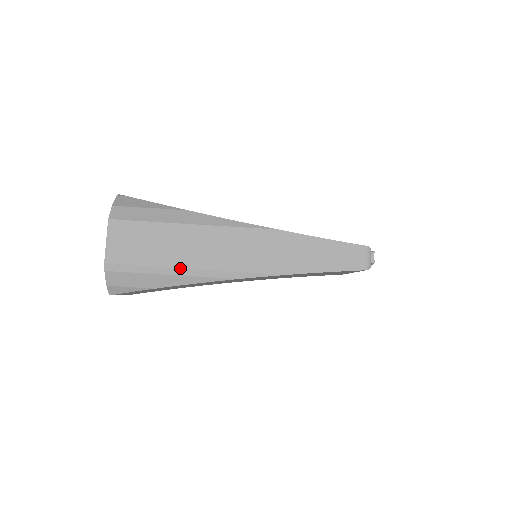
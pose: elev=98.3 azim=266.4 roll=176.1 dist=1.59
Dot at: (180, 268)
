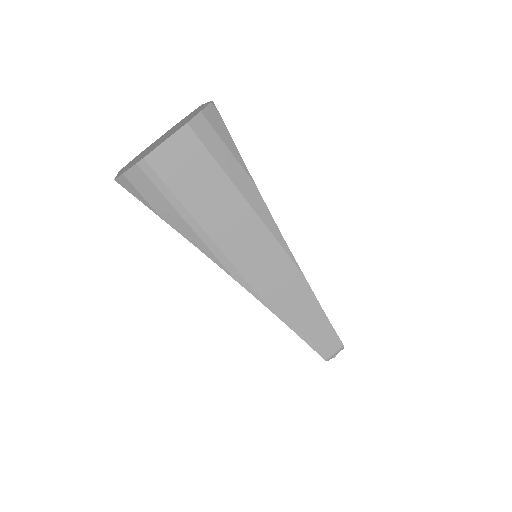
Dot at: (203, 229)
